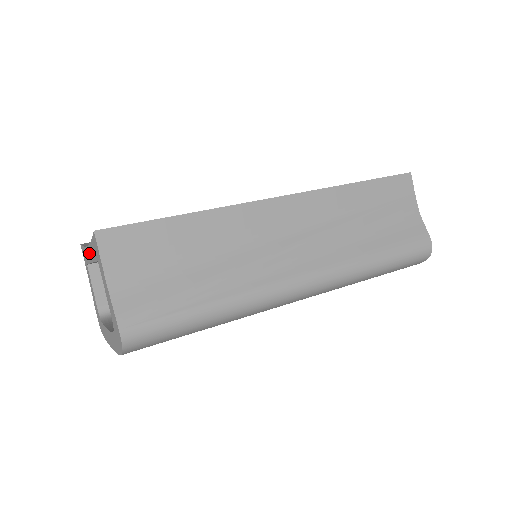
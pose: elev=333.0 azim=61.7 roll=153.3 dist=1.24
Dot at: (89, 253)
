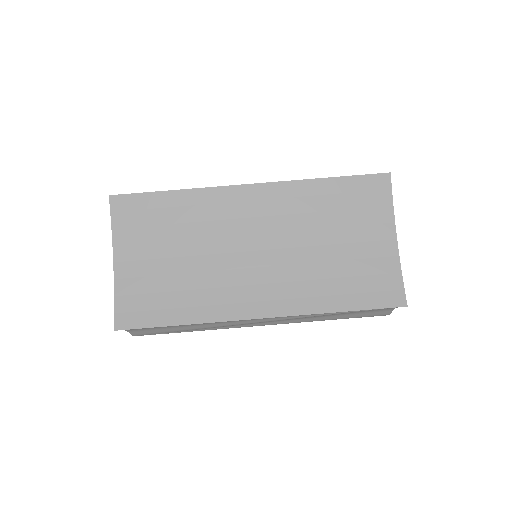
Dot at: (115, 263)
